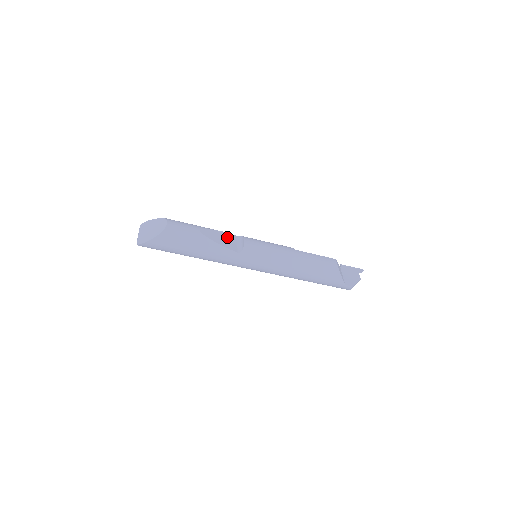
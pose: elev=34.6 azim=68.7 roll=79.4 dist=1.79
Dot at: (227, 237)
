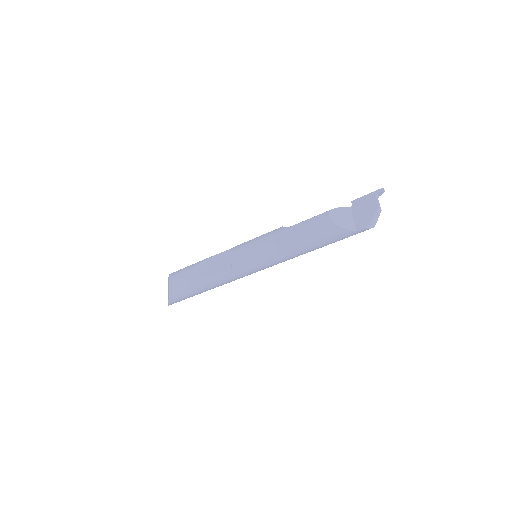
Dot at: (219, 259)
